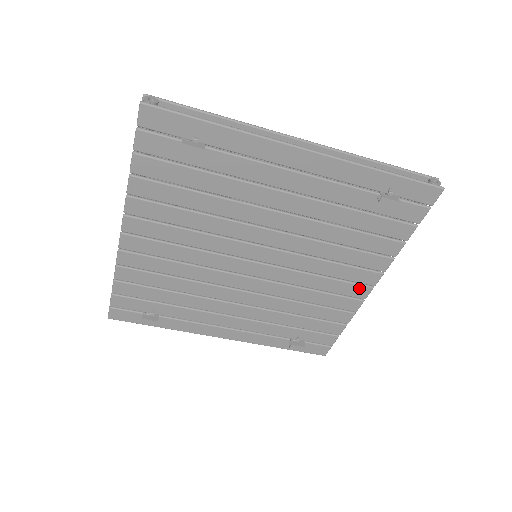
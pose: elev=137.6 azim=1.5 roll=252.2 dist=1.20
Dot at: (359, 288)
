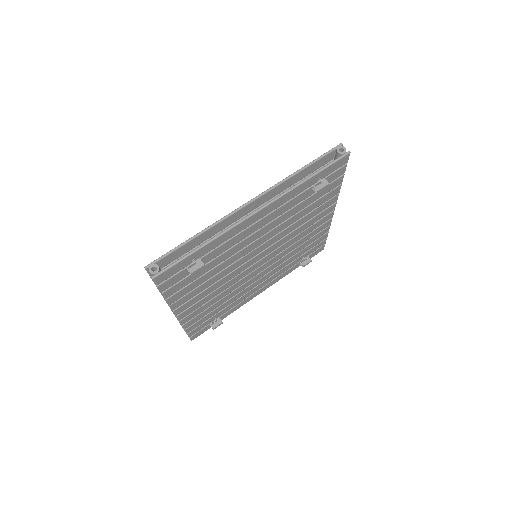
Dot at: (326, 217)
